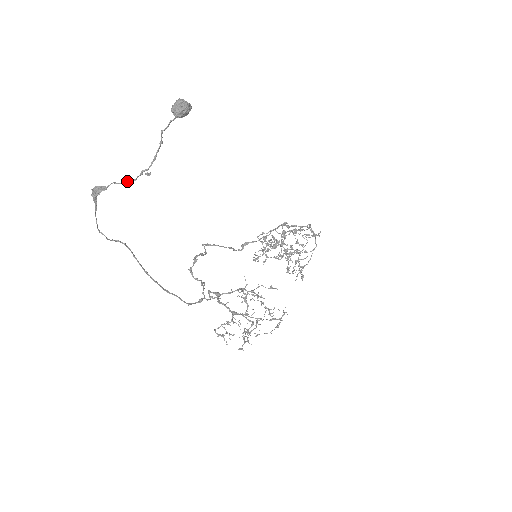
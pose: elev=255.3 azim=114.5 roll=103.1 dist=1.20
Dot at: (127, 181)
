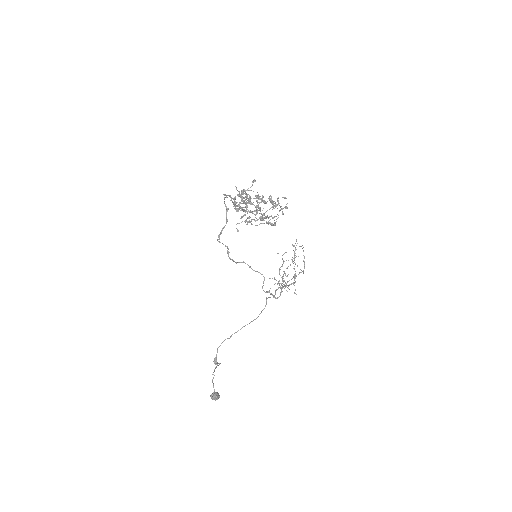
Dot at: occluded
